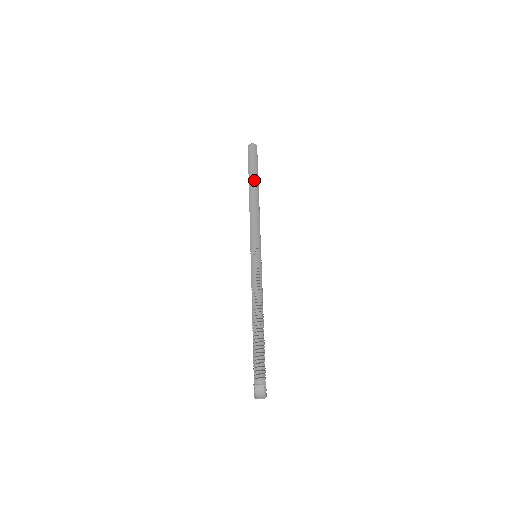
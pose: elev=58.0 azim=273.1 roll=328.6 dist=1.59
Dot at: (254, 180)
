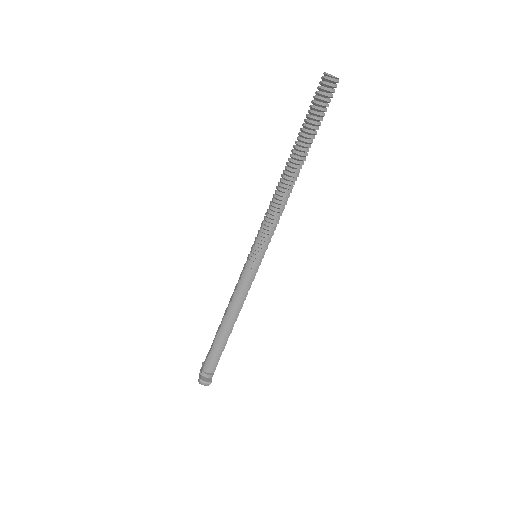
Dot at: (303, 151)
